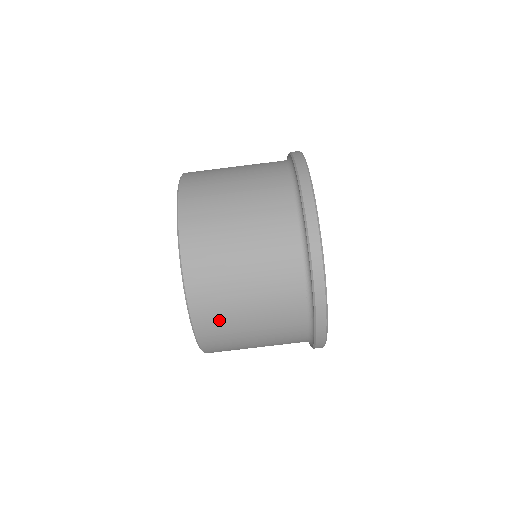
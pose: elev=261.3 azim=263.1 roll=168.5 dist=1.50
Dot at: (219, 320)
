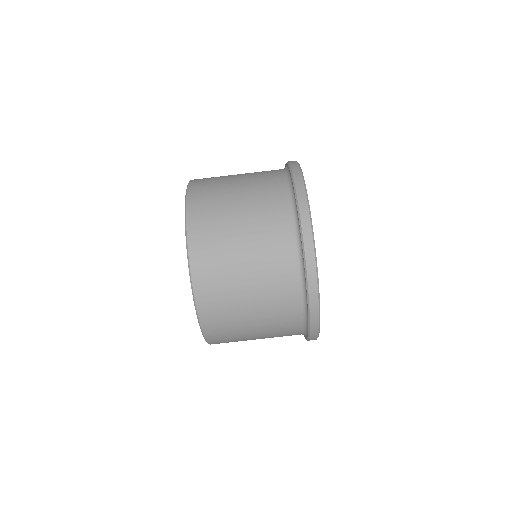
Dot at: (226, 331)
